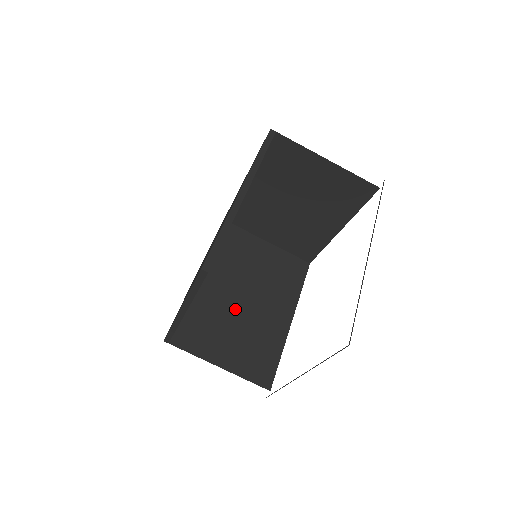
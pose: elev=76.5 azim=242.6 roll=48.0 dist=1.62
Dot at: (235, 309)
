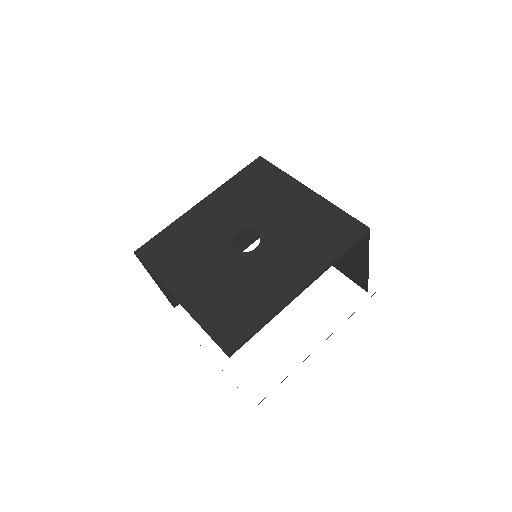
Dot at: occluded
